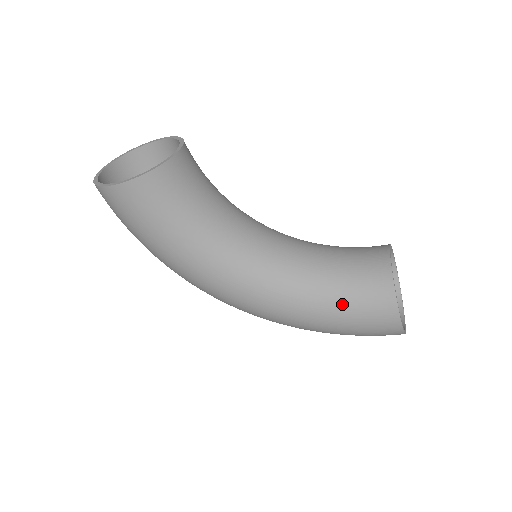
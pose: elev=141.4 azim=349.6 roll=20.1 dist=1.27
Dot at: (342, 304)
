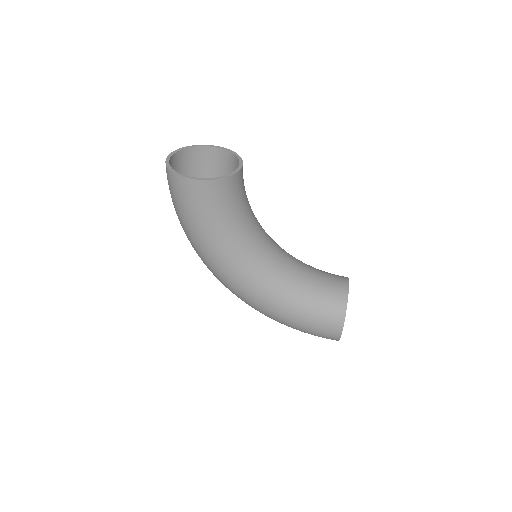
Dot at: (308, 310)
